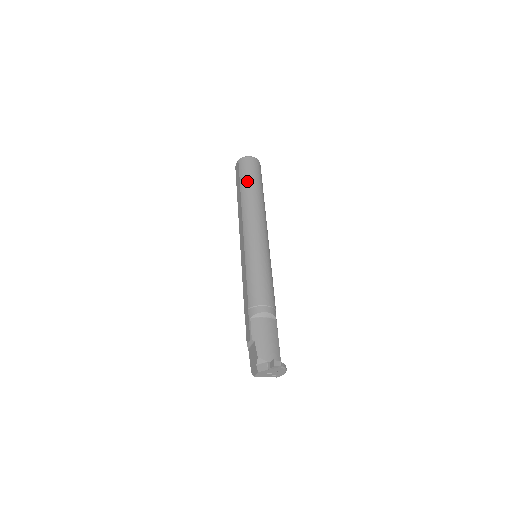
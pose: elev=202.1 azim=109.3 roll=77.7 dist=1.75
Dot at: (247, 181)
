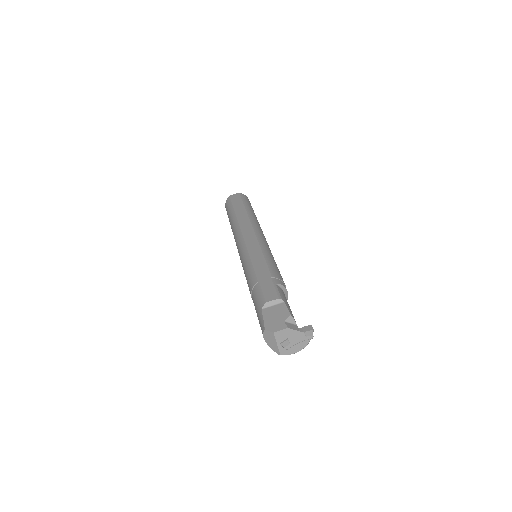
Dot at: occluded
